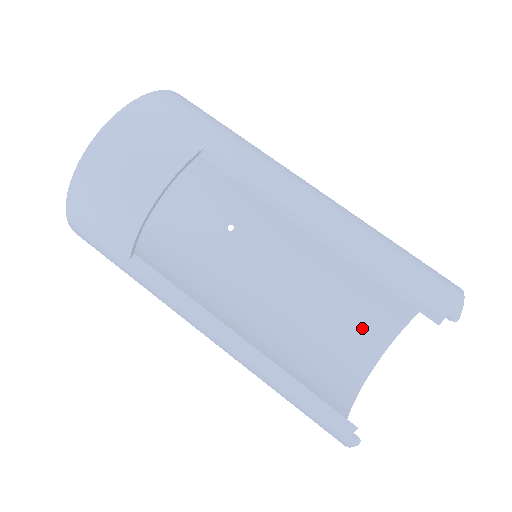
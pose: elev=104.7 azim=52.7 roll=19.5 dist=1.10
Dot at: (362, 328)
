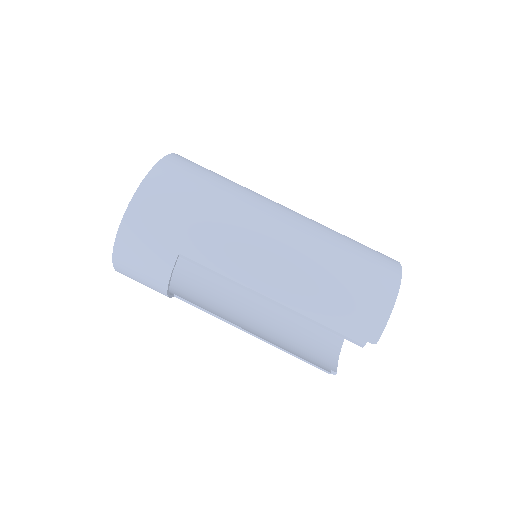
Dot at: occluded
